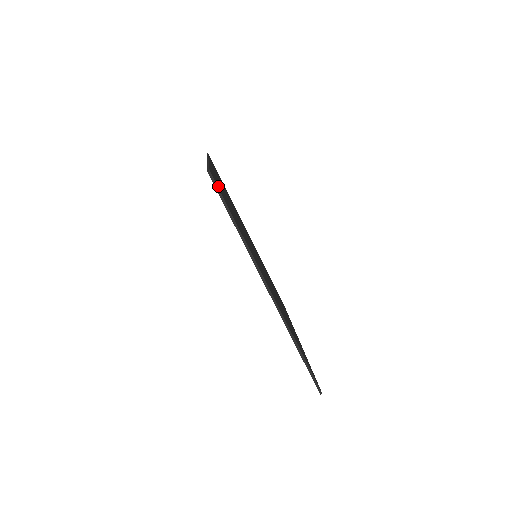
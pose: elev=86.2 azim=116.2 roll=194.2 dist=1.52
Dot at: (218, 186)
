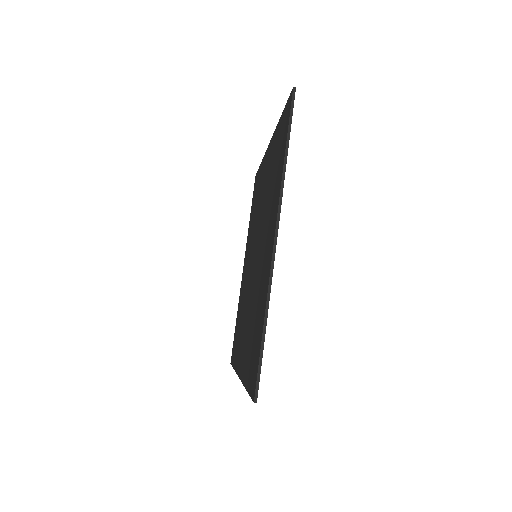
Dot at: occluded
